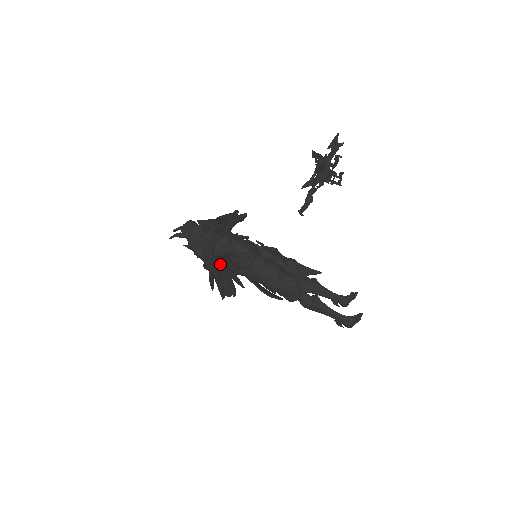
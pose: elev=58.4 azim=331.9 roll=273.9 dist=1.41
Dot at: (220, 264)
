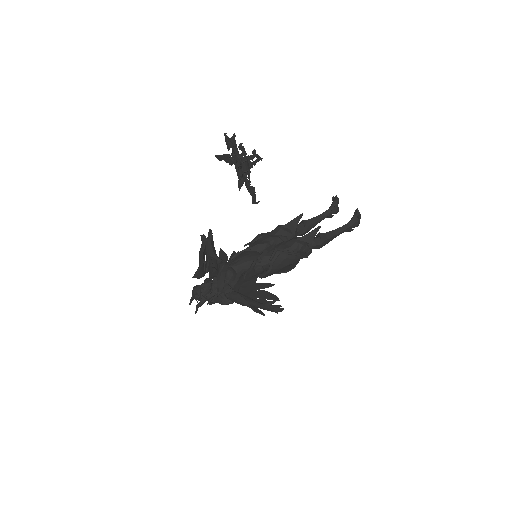
Dot at: (243, 289)
